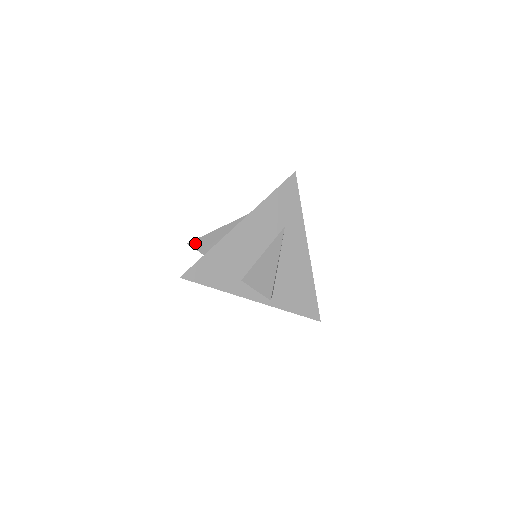
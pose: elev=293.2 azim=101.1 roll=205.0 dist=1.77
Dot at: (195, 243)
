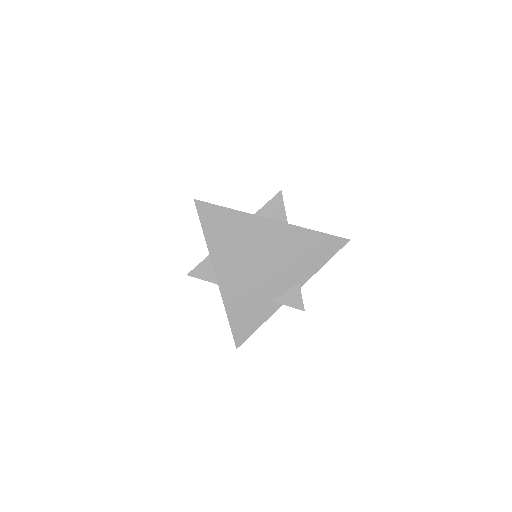
Dot at: (194, 269)
